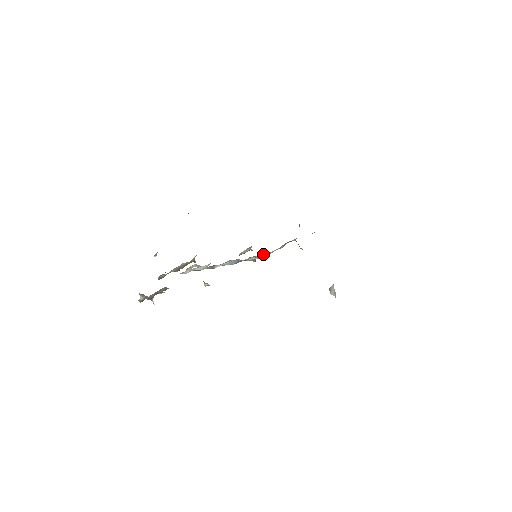
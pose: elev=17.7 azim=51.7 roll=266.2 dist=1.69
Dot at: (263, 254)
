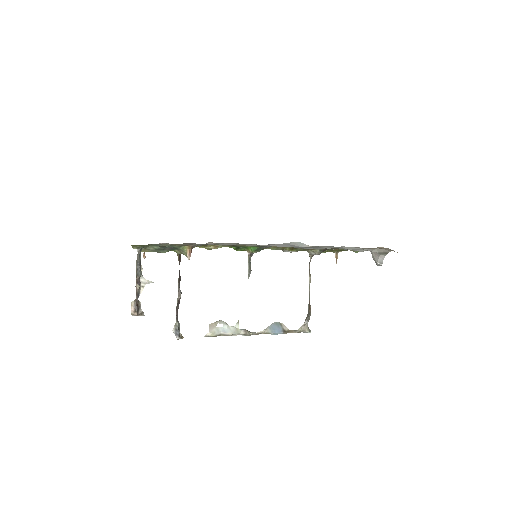
Dot at: (308, 312)
